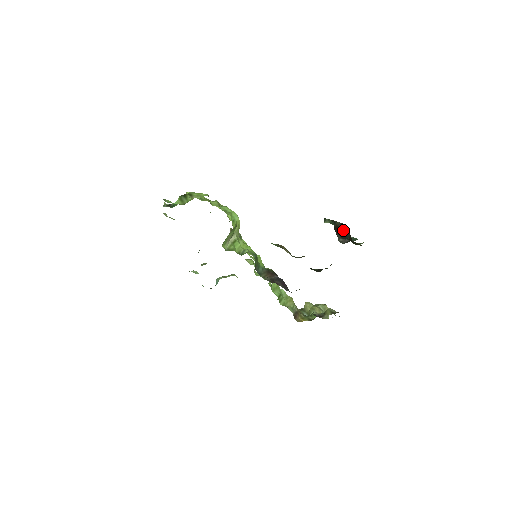
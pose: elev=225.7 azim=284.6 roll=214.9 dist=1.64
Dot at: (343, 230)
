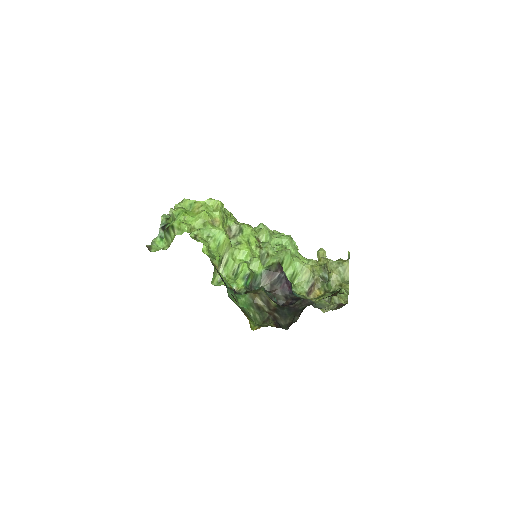
Dot at: occluded
